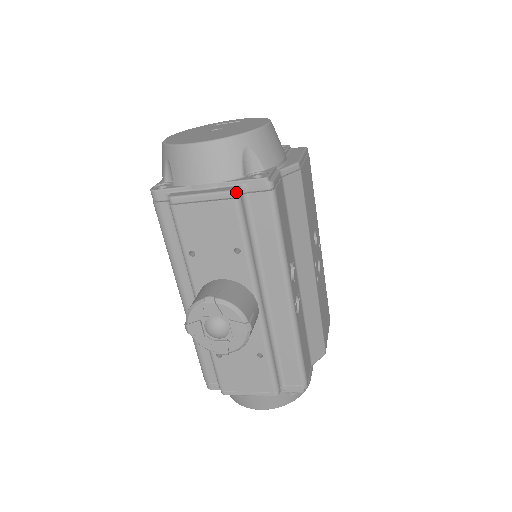
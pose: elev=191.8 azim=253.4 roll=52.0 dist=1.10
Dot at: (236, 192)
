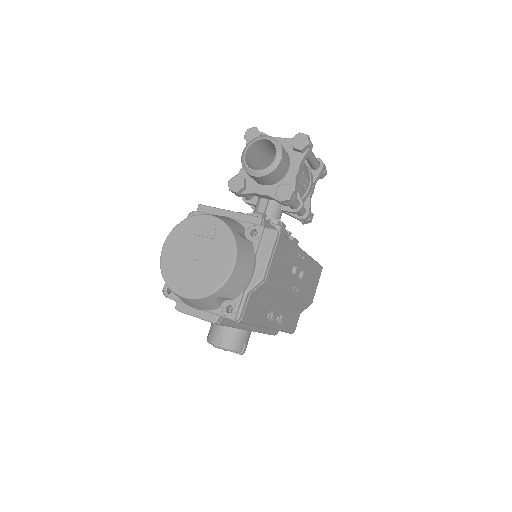
Dot at: (216, 323)
